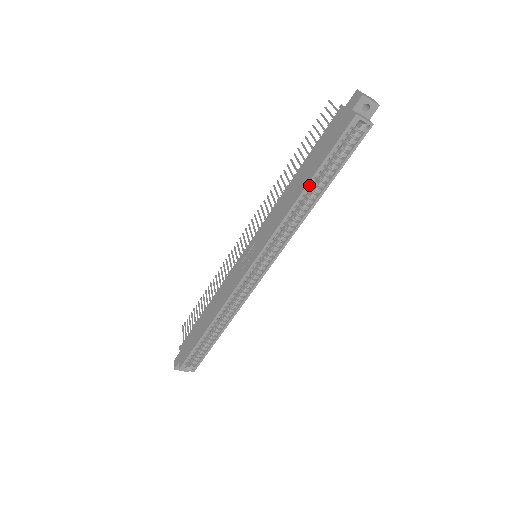
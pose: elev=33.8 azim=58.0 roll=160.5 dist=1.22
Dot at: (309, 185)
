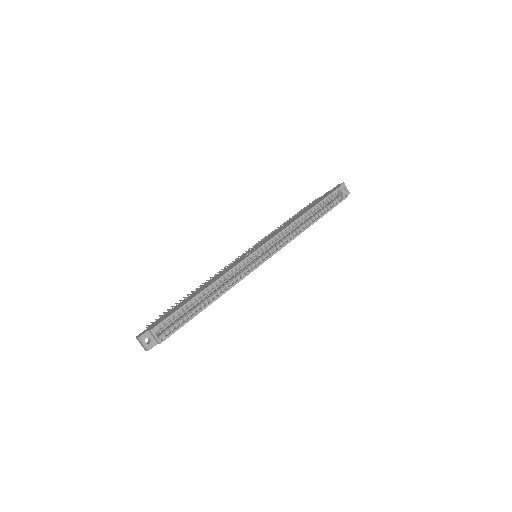
Dot at: (311, 210)
